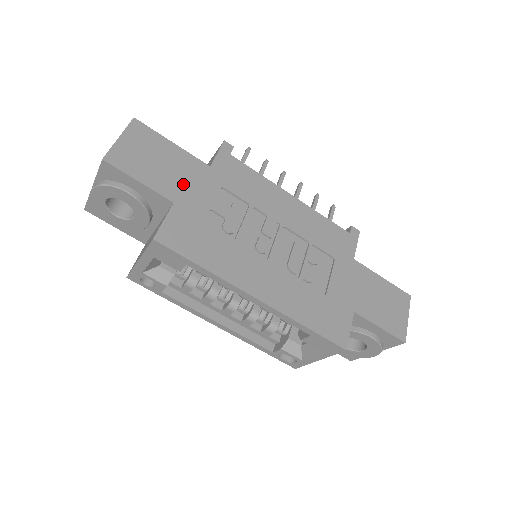
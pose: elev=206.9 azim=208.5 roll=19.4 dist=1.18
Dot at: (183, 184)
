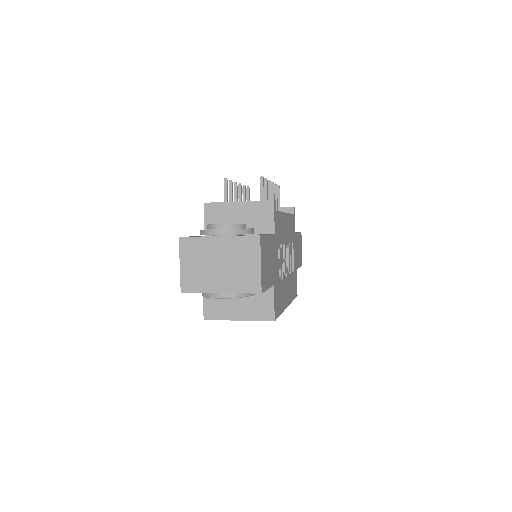
Dot at: (273, 265)
